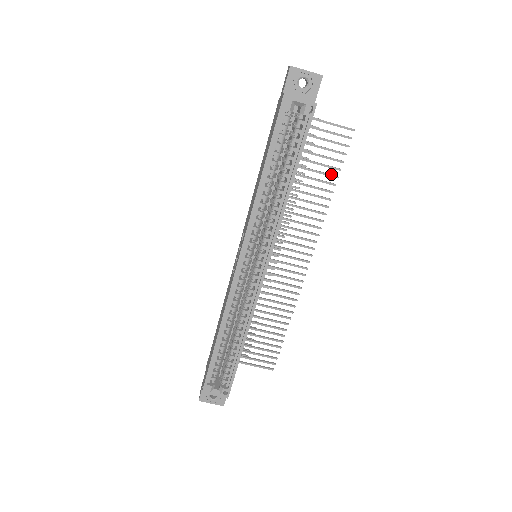
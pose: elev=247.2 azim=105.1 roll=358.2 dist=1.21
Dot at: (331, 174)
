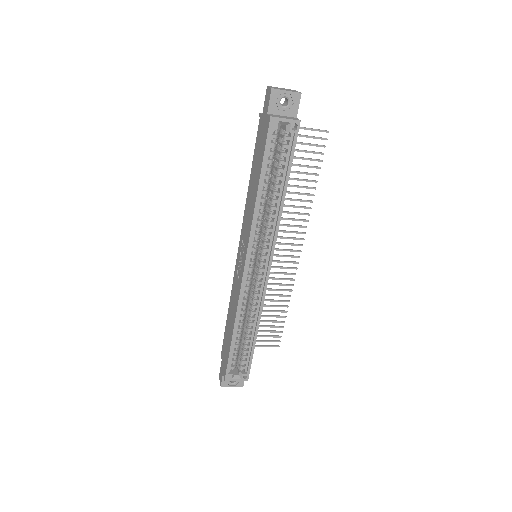
Dot at: (312, 173)
